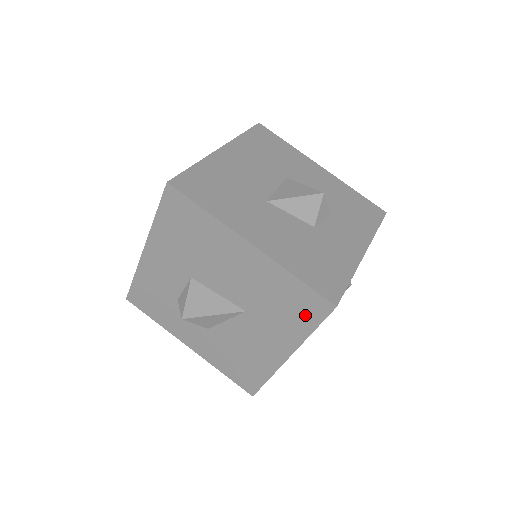
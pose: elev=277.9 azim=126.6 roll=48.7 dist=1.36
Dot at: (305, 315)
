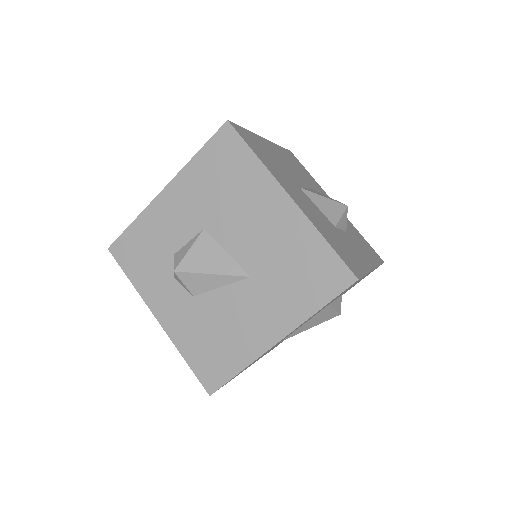
Dot at: (319, 287)
